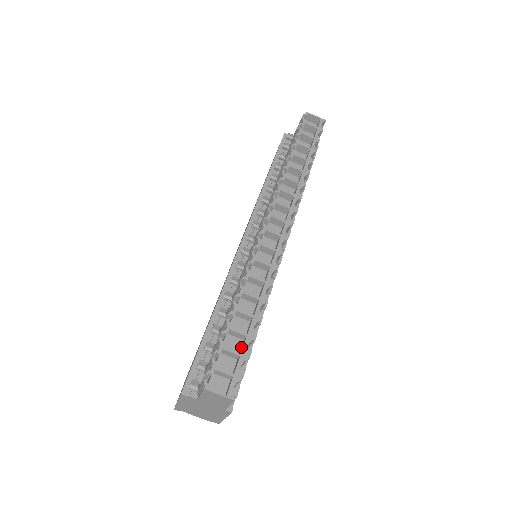
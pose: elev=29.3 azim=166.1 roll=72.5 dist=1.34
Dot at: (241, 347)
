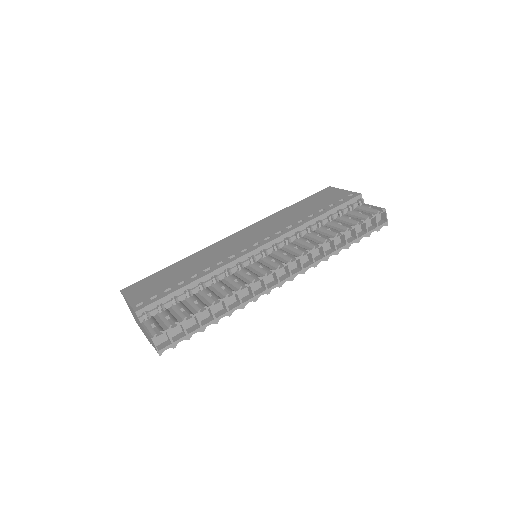
Dot at: (191, 326)
